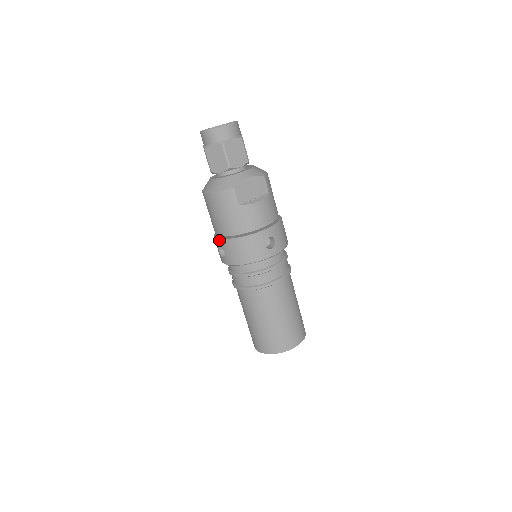
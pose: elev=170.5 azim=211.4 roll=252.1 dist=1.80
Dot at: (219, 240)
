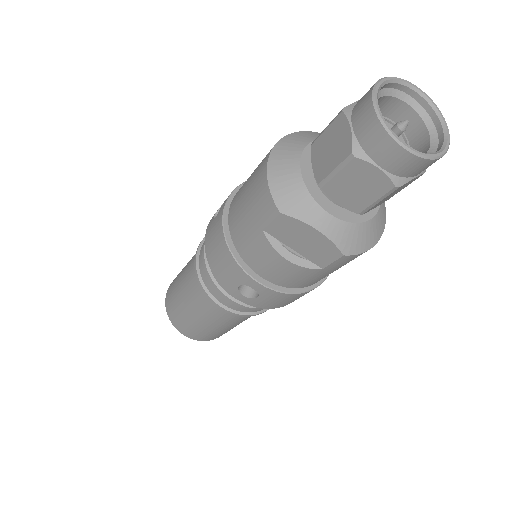
Dot at: (225, 202)
